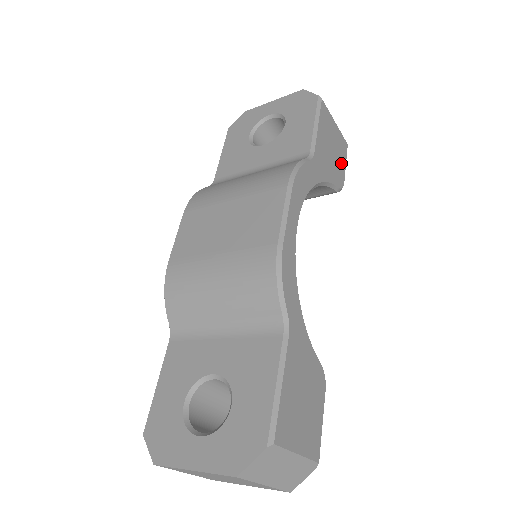
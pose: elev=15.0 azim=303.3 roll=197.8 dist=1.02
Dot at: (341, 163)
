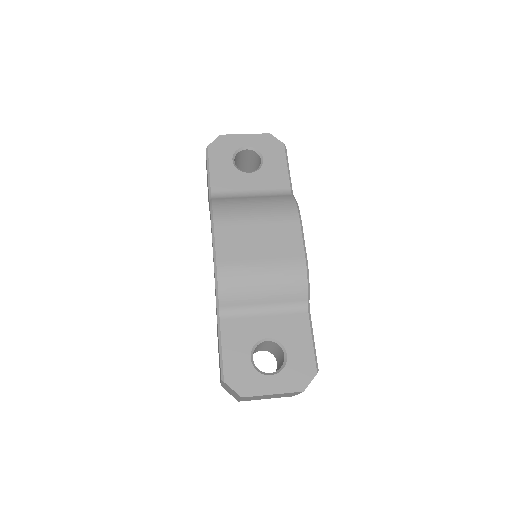
Dot at: occluded
